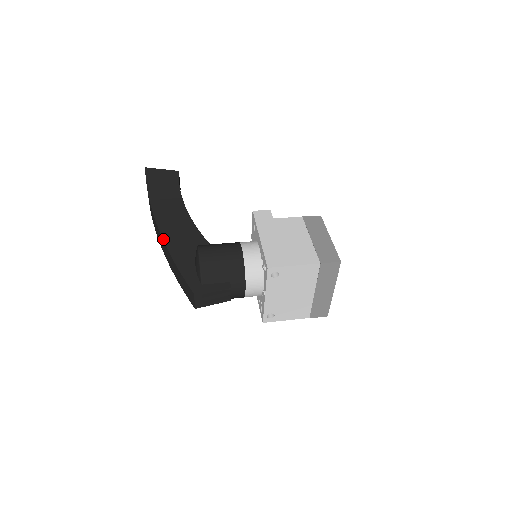
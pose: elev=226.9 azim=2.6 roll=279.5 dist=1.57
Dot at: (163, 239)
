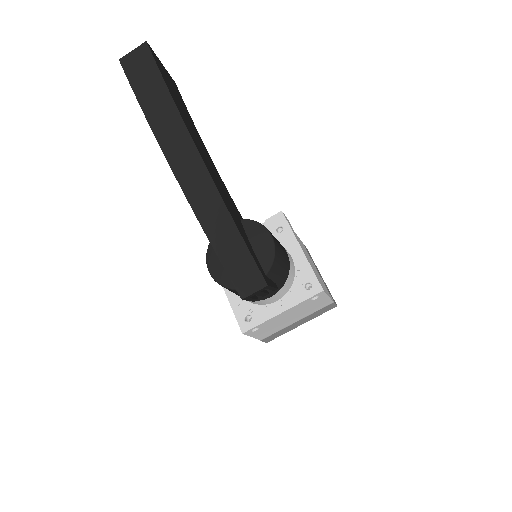
Dot at: (215, 183)
